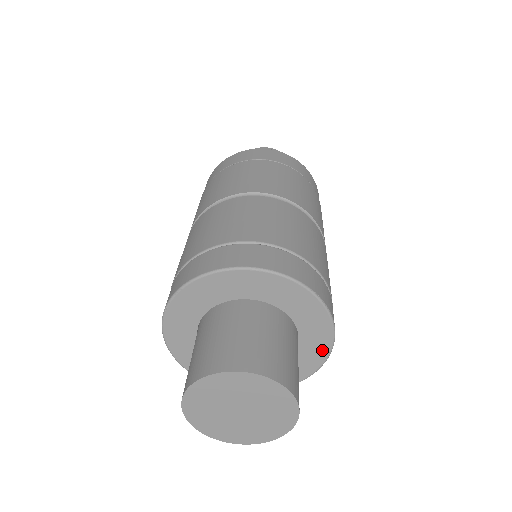
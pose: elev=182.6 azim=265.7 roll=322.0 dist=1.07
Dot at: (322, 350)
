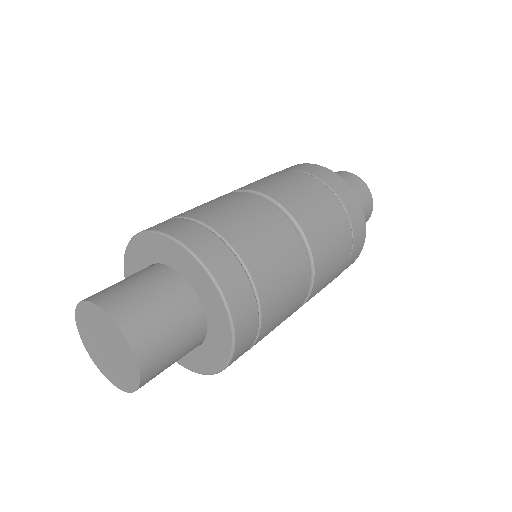
Dot at: (225, 329)
